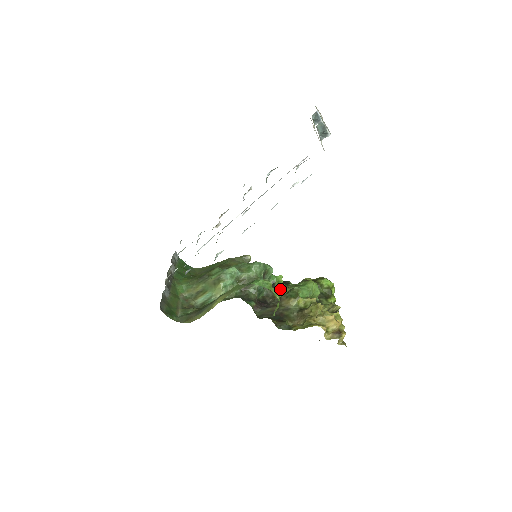
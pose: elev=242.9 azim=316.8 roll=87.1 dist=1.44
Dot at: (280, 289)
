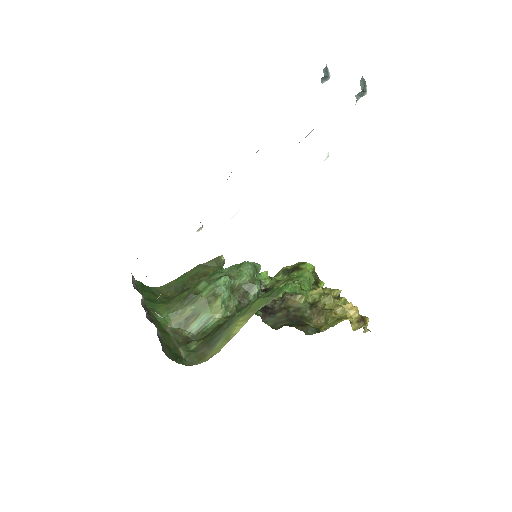
Dot at: (274, 287)
